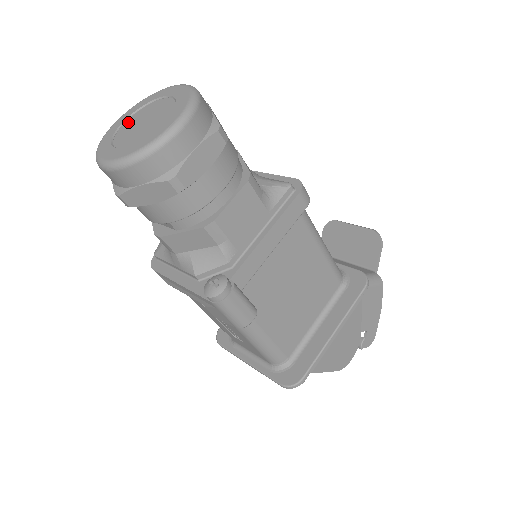
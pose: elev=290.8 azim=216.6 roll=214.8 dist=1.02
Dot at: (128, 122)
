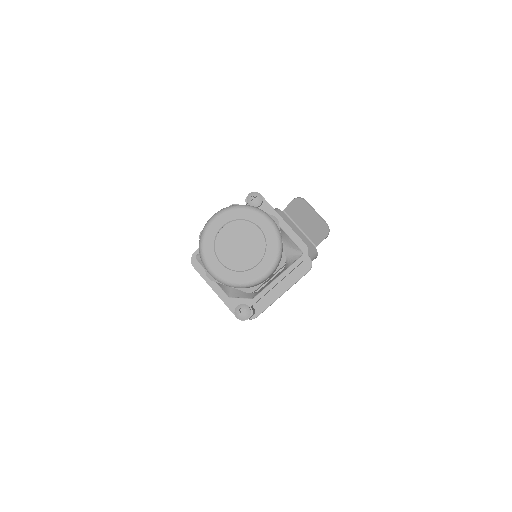
Dot at: (225, 231)
